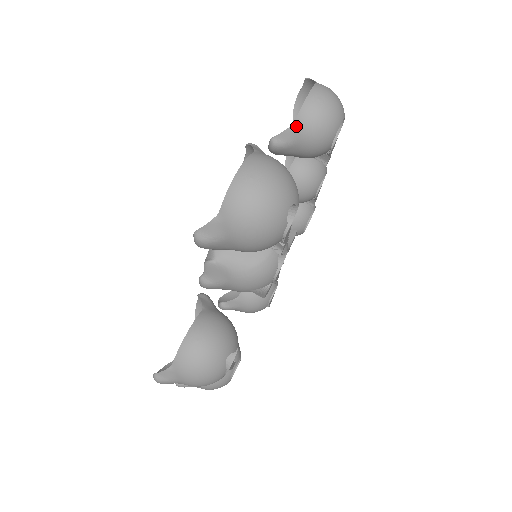
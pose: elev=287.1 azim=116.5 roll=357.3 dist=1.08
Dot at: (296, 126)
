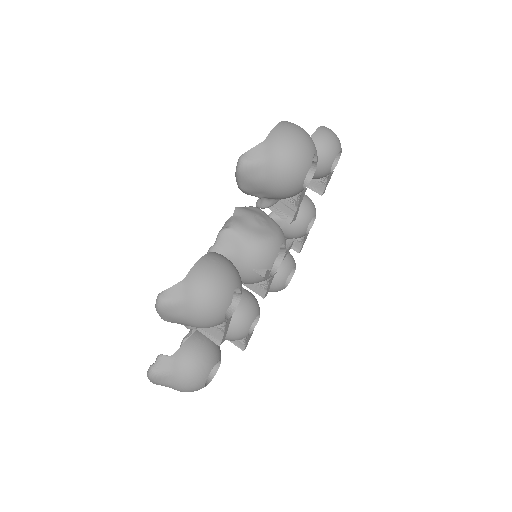
Dot at: (312, 139)
